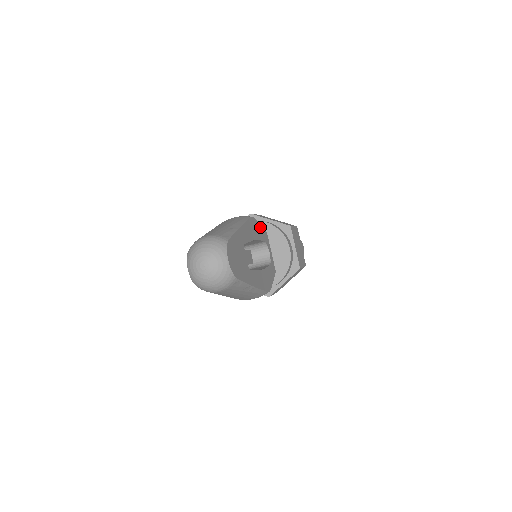
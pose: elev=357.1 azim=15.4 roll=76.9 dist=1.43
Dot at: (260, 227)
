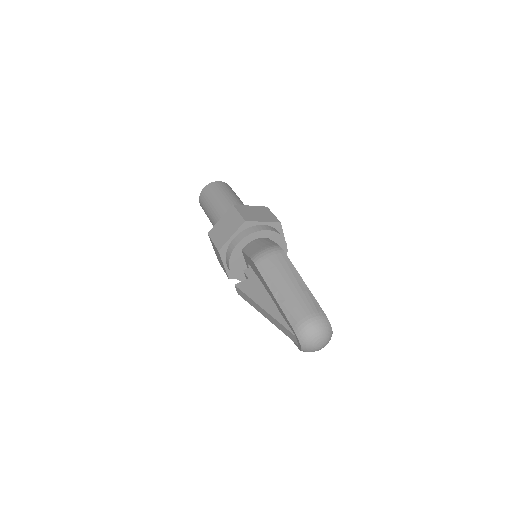
Dot at: occluded
